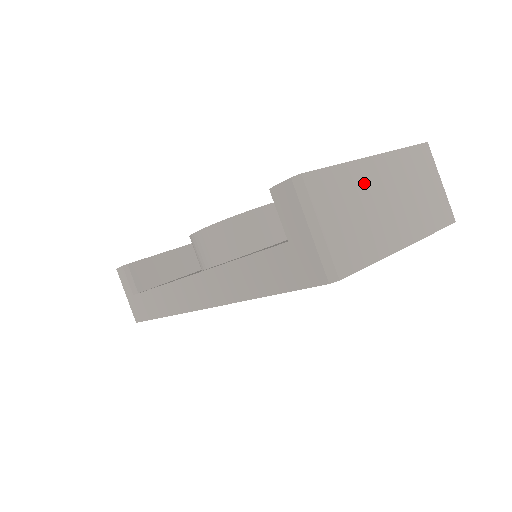
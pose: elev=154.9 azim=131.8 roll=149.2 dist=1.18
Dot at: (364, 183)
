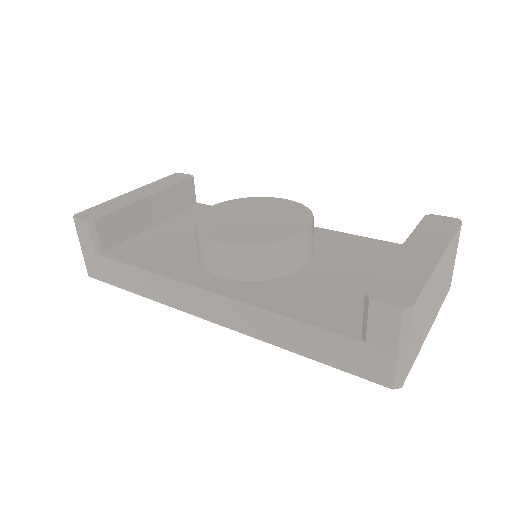
Dot at: (432, 288)
